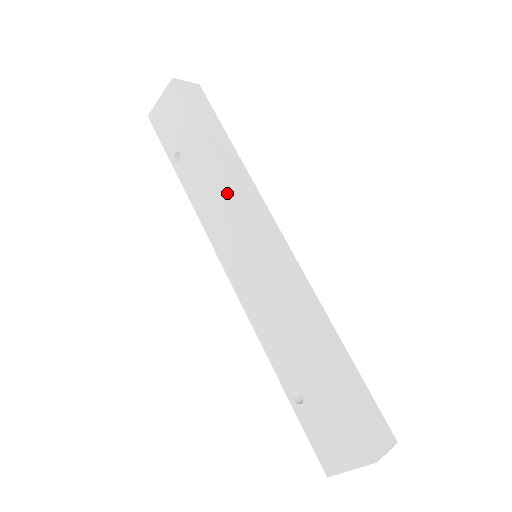
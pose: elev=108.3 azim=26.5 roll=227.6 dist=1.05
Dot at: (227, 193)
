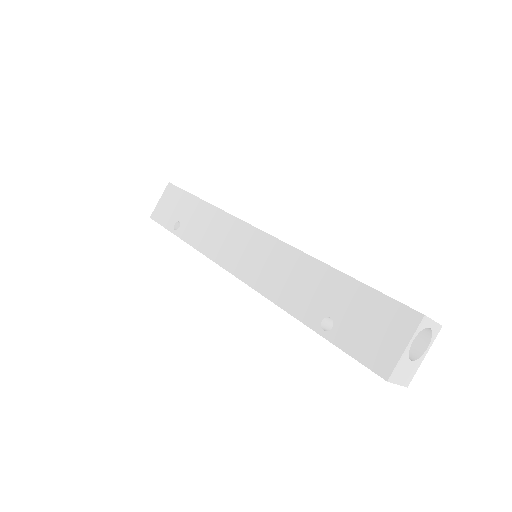
Dot at: (222, 217)
